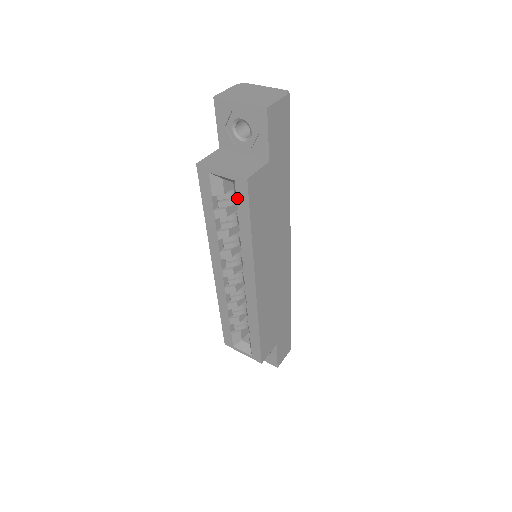
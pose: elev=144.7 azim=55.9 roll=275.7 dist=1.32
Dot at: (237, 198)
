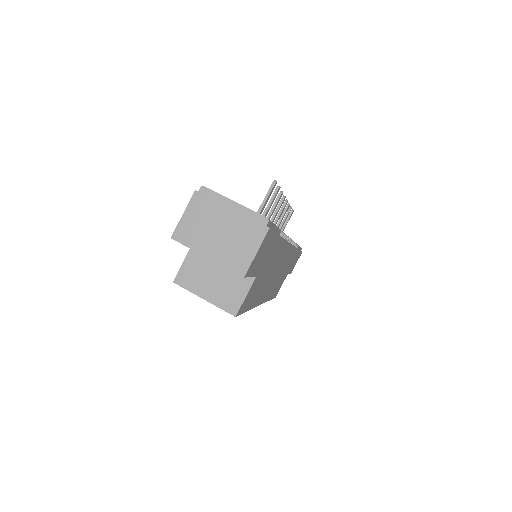
Dot at: occluded
